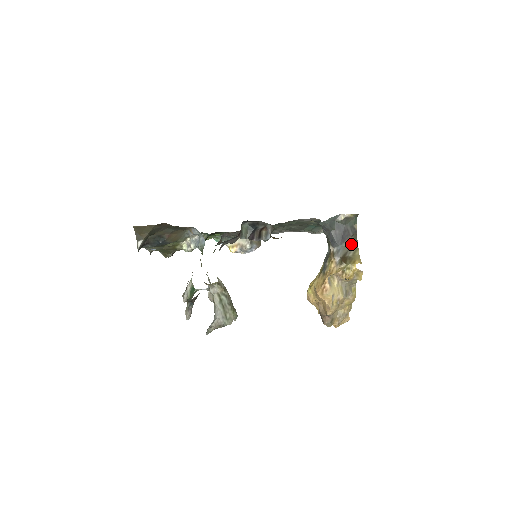
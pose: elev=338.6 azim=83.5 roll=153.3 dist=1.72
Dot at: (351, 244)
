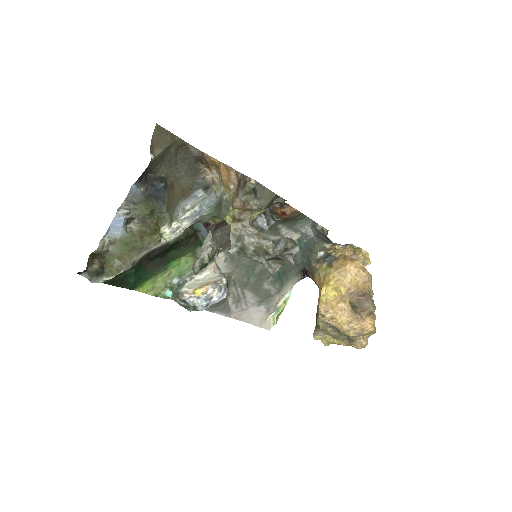
Dot at: occluded
